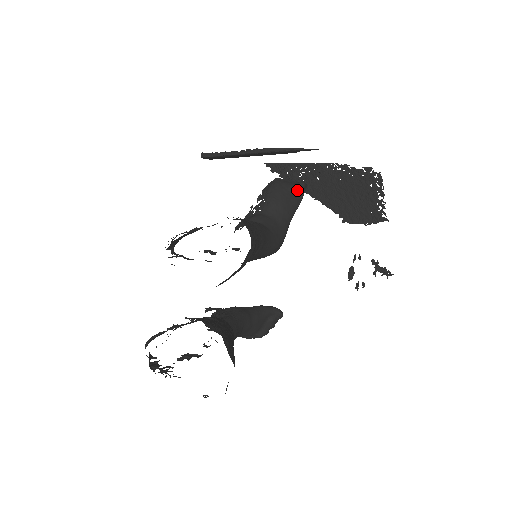
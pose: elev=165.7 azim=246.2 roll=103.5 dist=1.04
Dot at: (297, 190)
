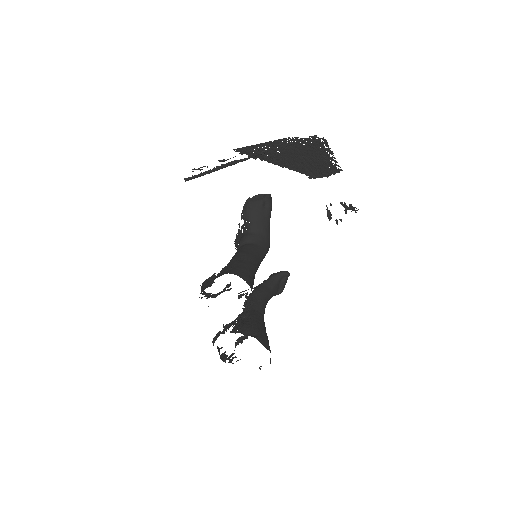
Dot at: (265, 202)
